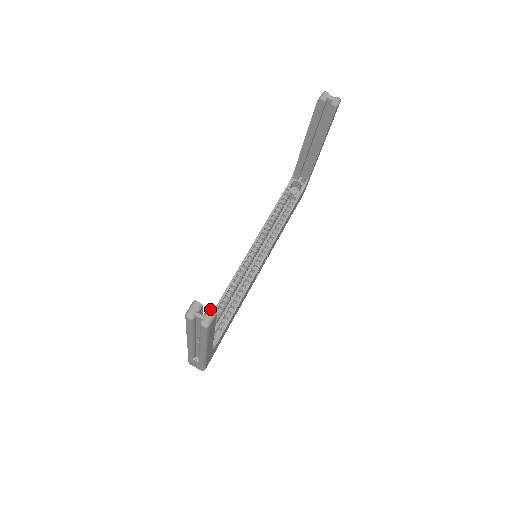
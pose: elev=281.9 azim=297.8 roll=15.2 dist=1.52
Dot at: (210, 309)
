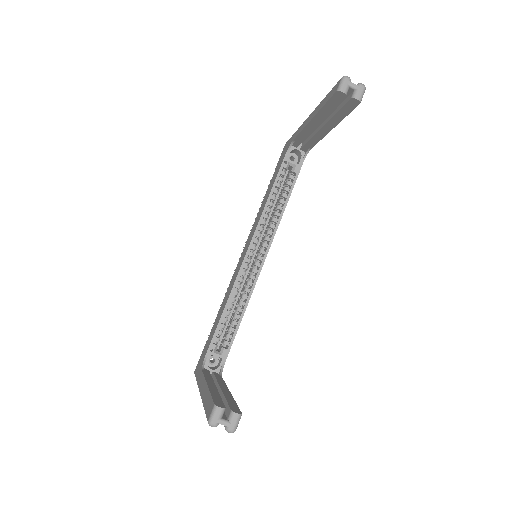
Dot at: (234, 413)
